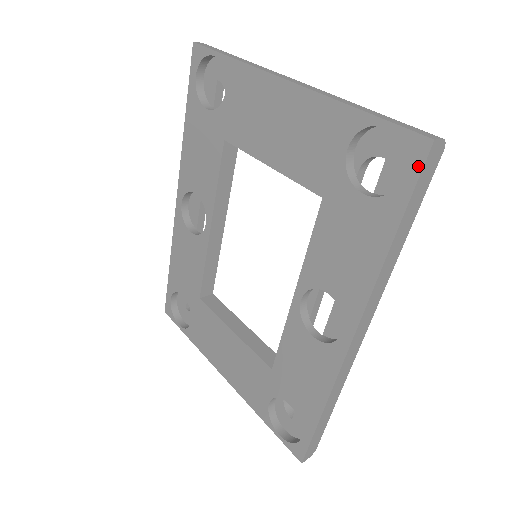
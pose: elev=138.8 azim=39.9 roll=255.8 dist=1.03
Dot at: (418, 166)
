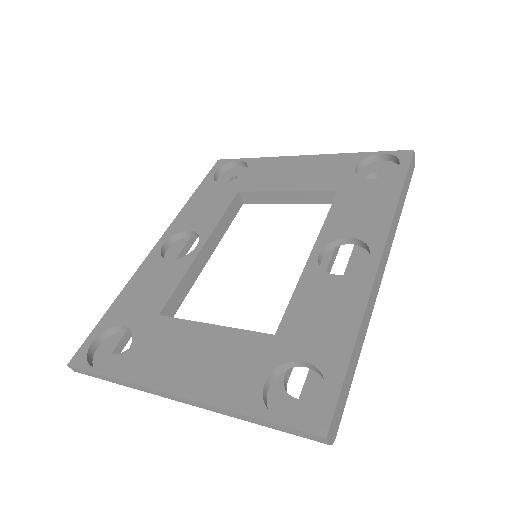
Dot at: (408, 159)
